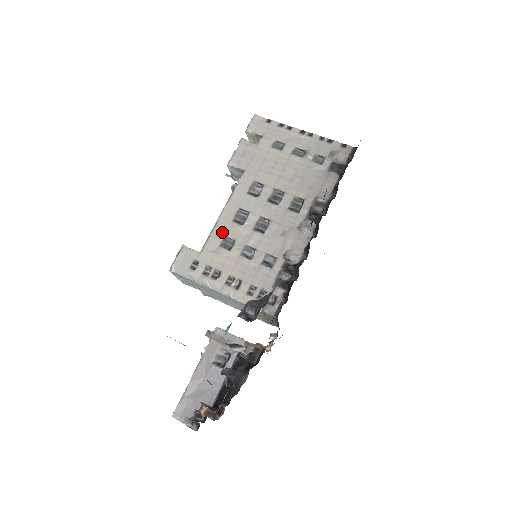
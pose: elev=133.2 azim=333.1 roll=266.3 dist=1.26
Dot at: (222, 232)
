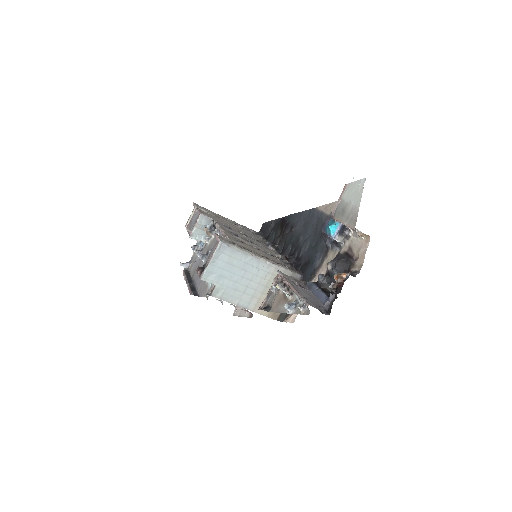
Dot at: (232, 236)
